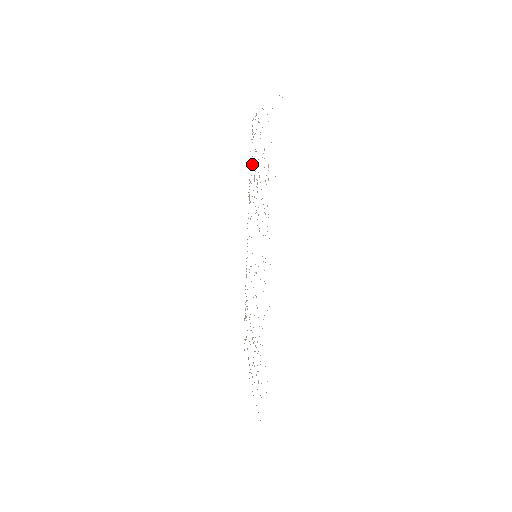
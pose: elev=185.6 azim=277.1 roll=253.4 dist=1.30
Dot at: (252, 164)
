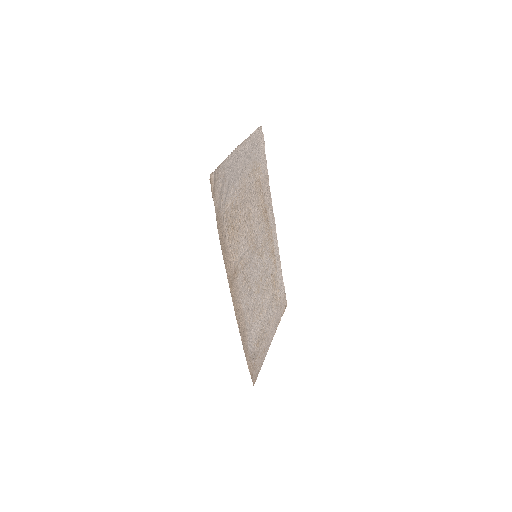
Dot at: (256, 175)
